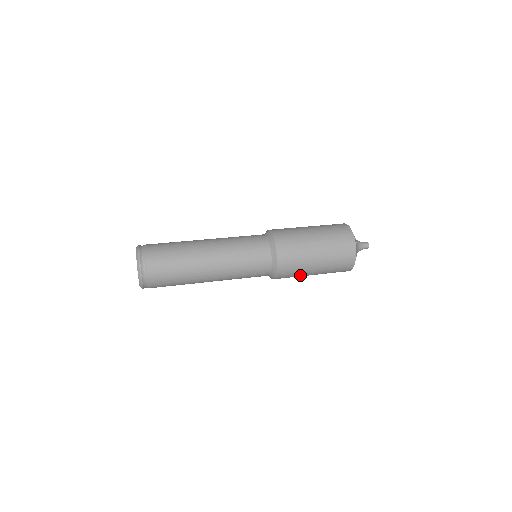
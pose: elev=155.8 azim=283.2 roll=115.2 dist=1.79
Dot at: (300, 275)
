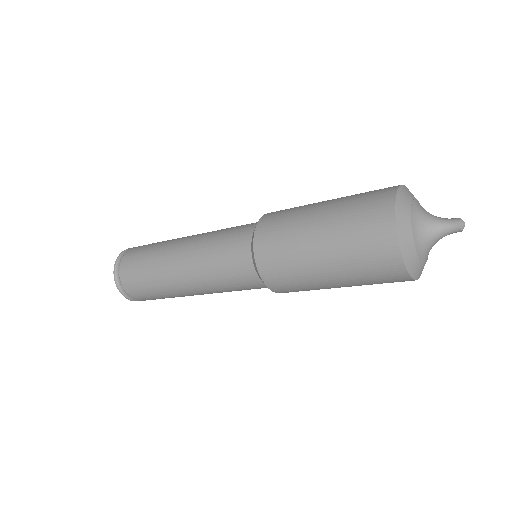
Dot at: (314, 287)
